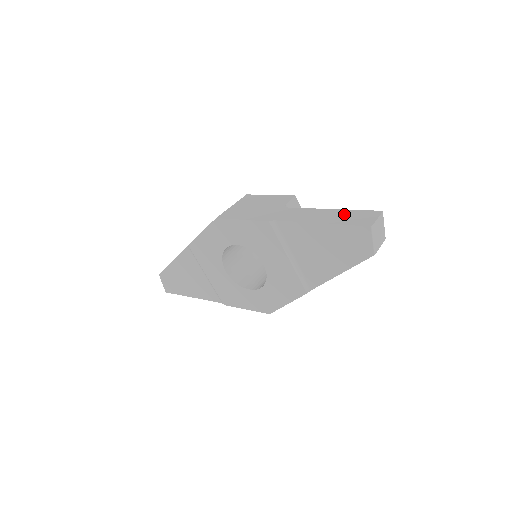
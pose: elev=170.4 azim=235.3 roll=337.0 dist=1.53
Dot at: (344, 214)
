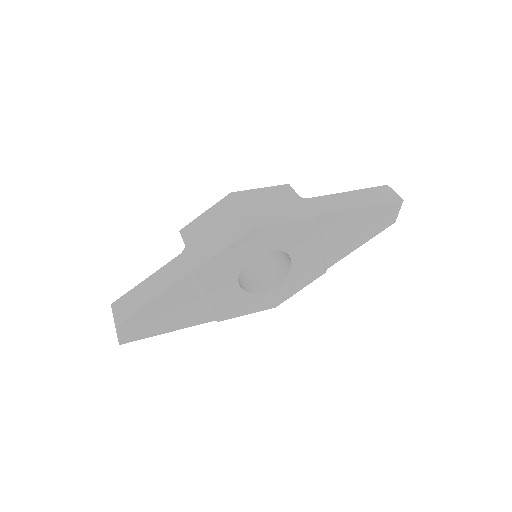
Dot at: (367, 194)
